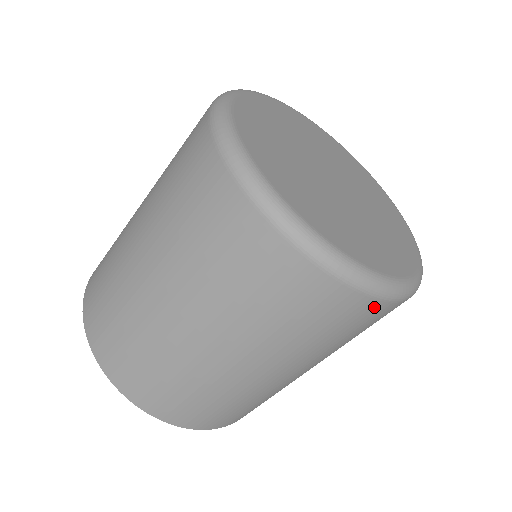
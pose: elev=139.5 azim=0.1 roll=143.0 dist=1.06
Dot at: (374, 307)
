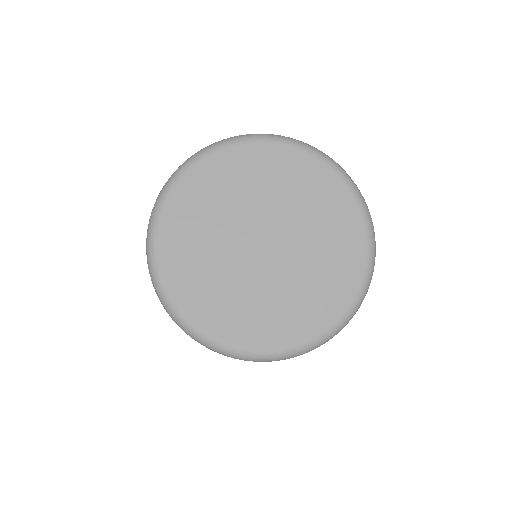
Dot at: occluded
